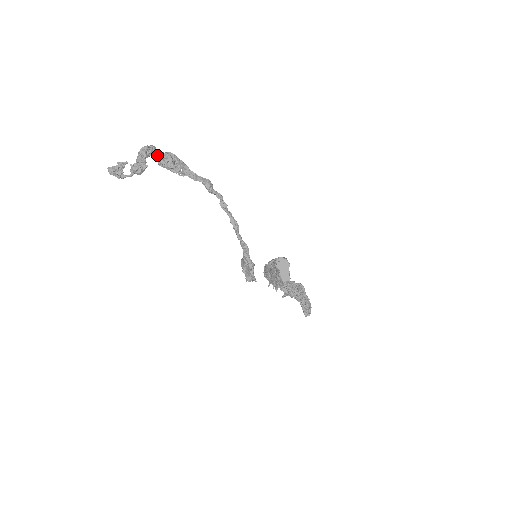
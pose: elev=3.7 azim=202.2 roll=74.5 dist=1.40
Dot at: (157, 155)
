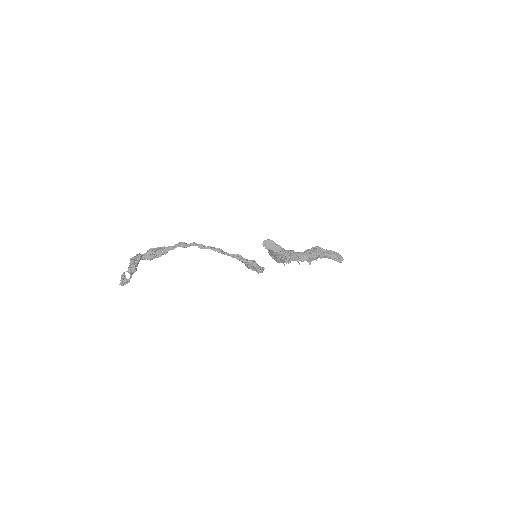
Dot at: (143, 256)
